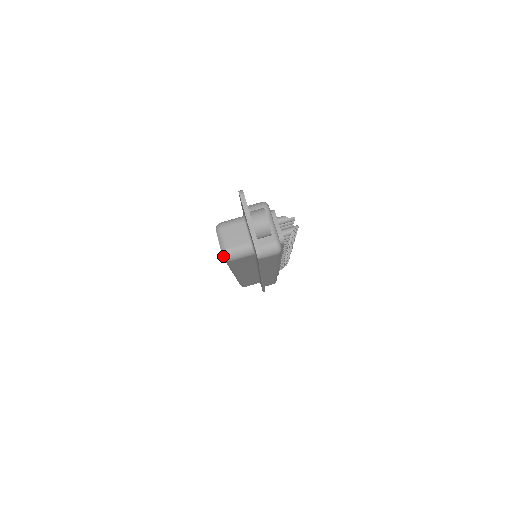
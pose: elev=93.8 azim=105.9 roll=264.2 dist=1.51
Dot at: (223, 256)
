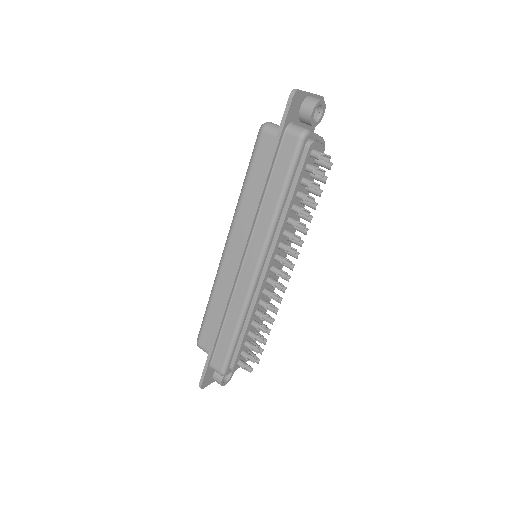
Dot at: (262, 125)
